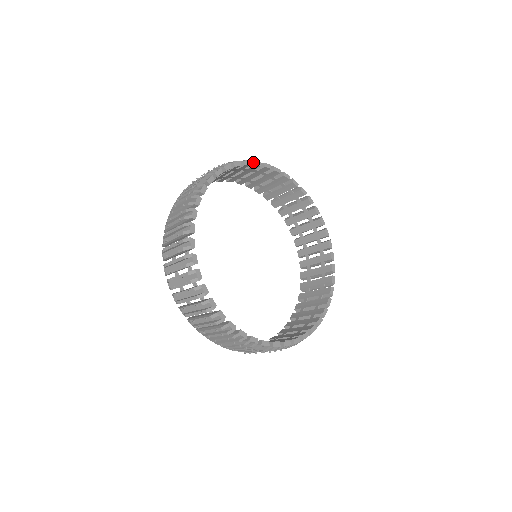
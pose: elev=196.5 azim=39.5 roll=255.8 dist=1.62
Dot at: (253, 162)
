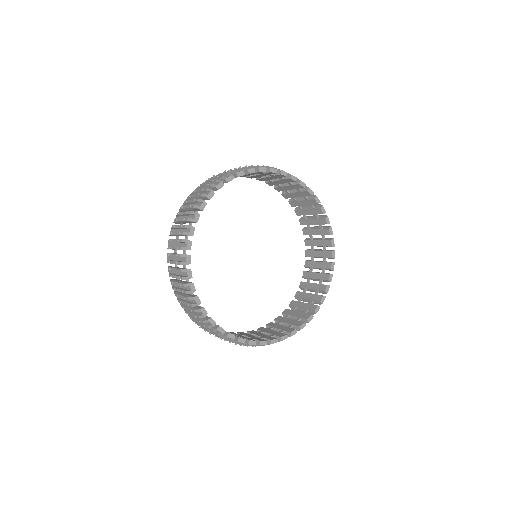
Dot at: (290, 175)
